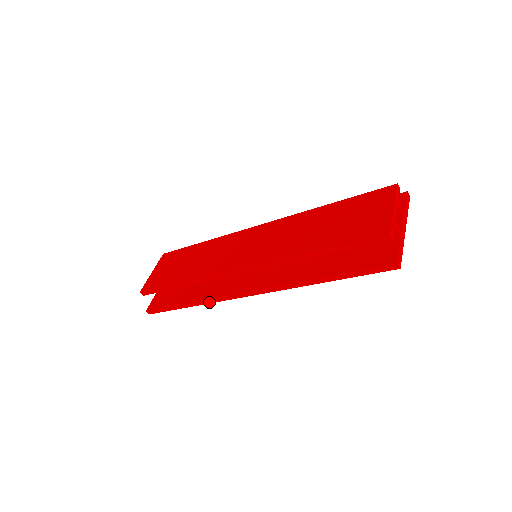
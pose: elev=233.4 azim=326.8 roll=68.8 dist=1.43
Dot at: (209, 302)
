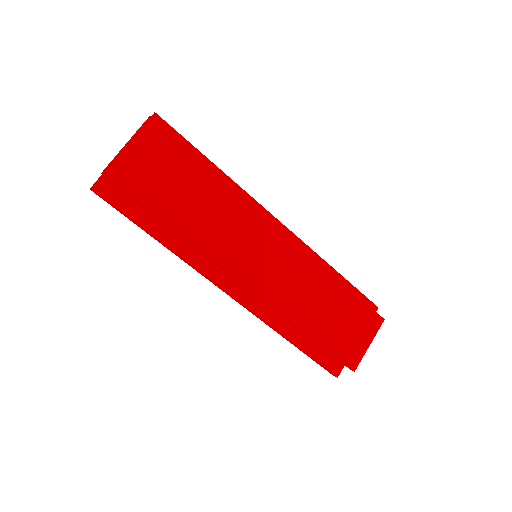
Dot at: (183, 260)
